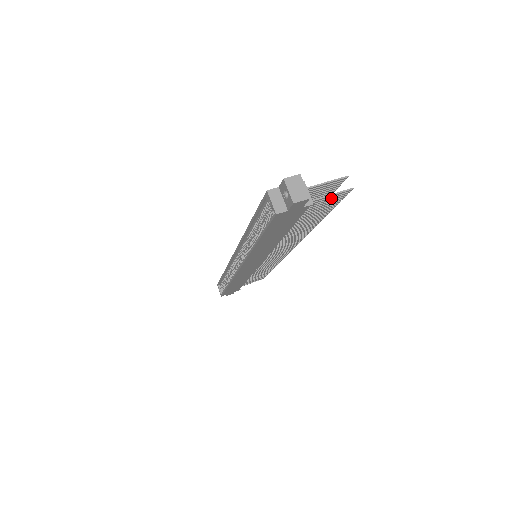
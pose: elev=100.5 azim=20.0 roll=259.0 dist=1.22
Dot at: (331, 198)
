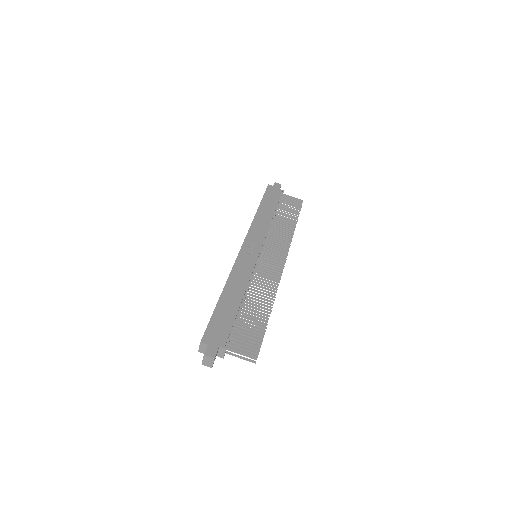
Dot at: occluded
